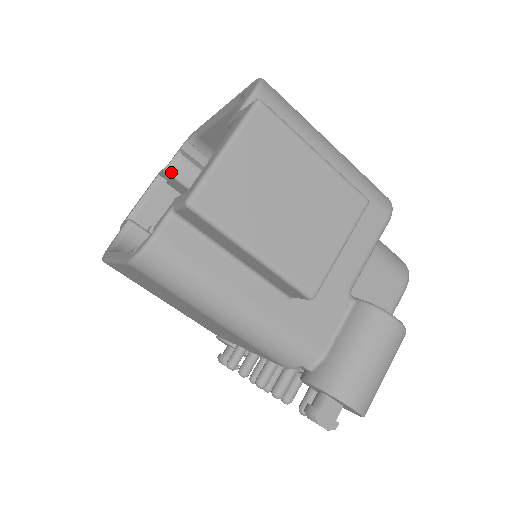
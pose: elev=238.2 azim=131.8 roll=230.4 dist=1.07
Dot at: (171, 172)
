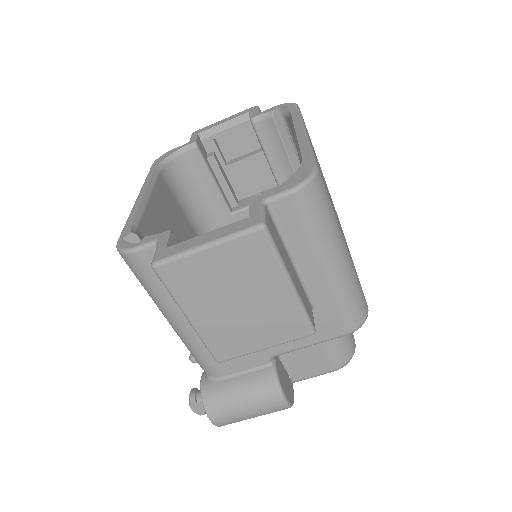
Dot at: (254, 124)
